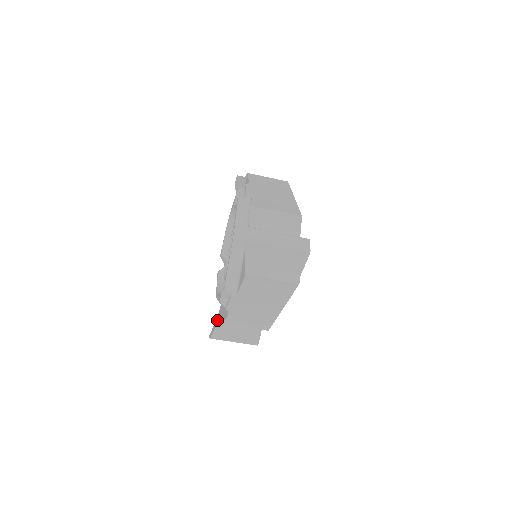
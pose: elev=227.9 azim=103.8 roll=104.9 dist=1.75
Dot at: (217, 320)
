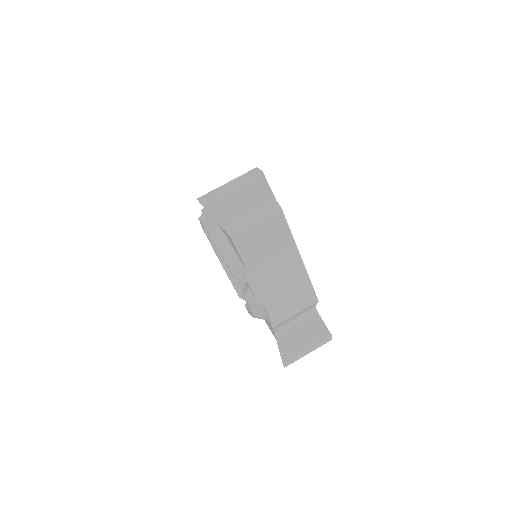
Dot at: occluded
